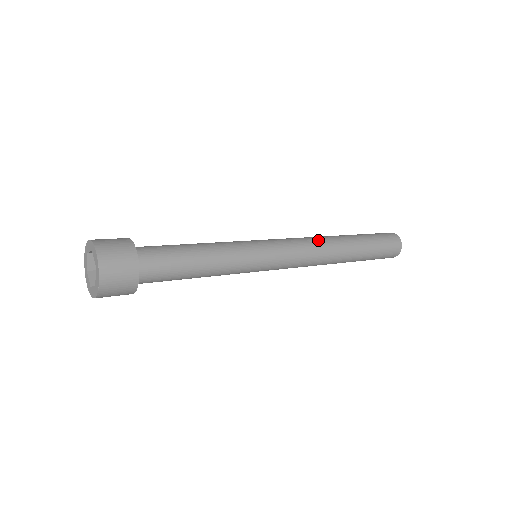
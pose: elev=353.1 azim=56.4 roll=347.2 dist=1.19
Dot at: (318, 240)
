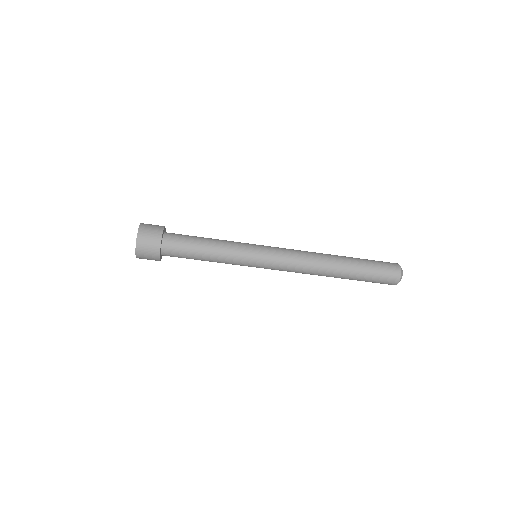
Dot at: (310, 252)
